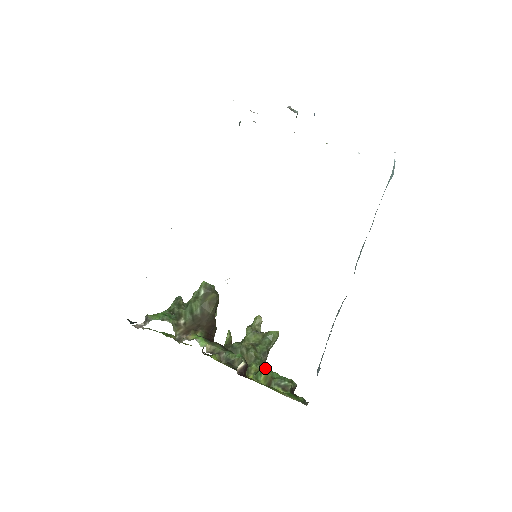
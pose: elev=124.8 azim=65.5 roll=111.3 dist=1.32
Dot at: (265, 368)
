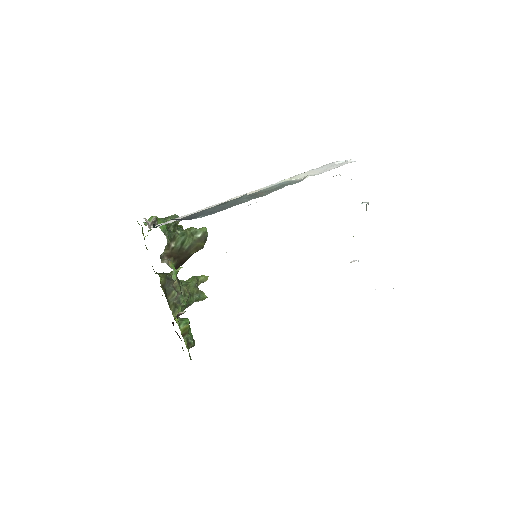
Dot at: occluded
